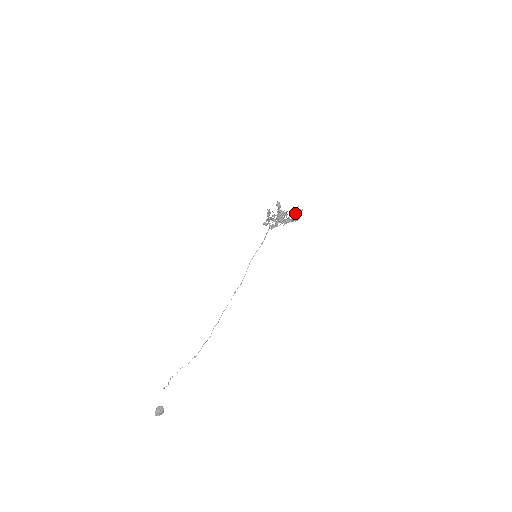
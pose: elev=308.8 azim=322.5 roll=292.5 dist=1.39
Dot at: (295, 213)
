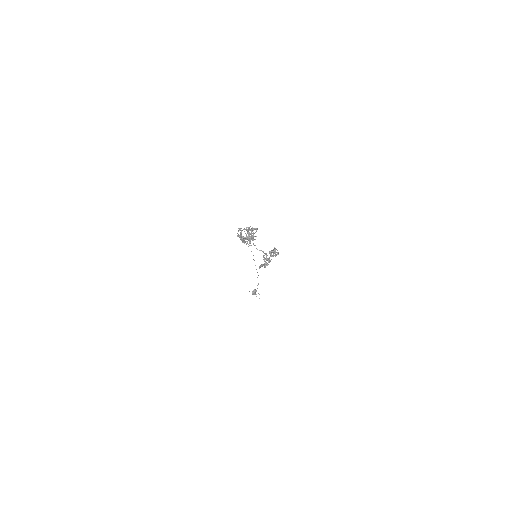
Dot at: (272, 252)
